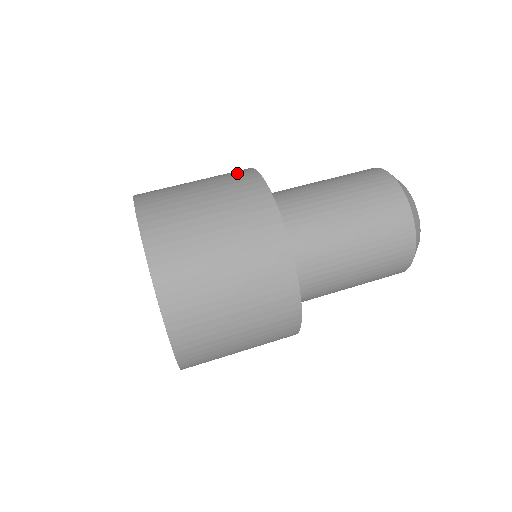
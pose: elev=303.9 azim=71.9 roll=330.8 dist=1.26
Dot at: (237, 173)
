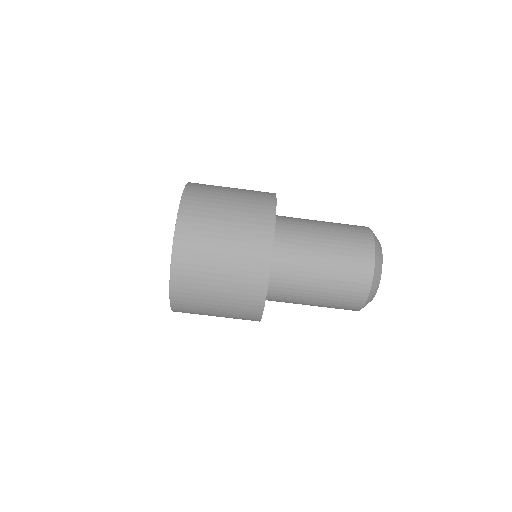
Dot at: (262, 201)
